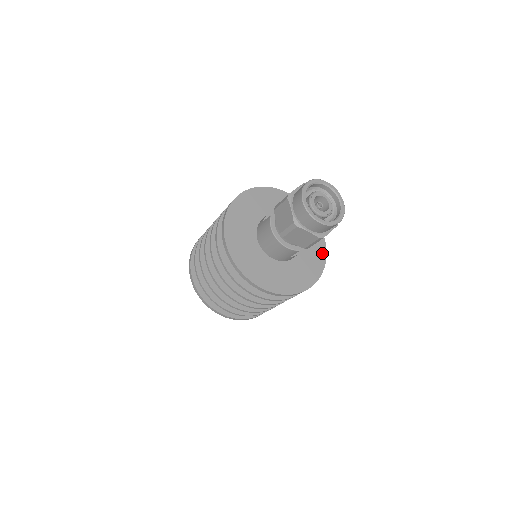
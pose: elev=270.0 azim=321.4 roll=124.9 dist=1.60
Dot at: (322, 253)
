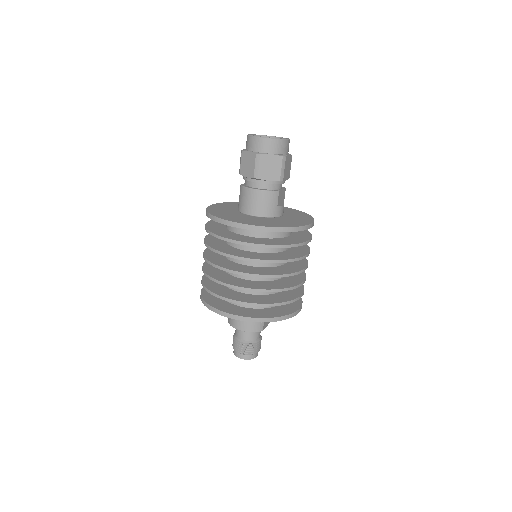
Dot at: (304, 214)
